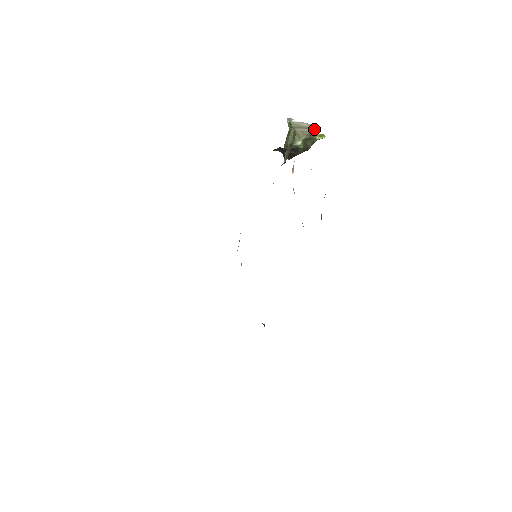
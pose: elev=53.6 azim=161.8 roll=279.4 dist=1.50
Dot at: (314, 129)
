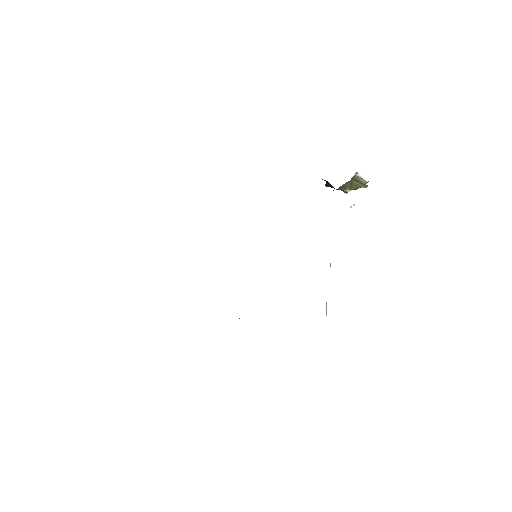
Dot at: (366, 183)
